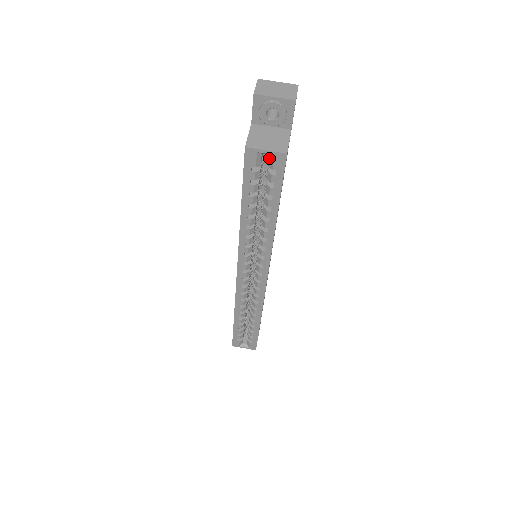
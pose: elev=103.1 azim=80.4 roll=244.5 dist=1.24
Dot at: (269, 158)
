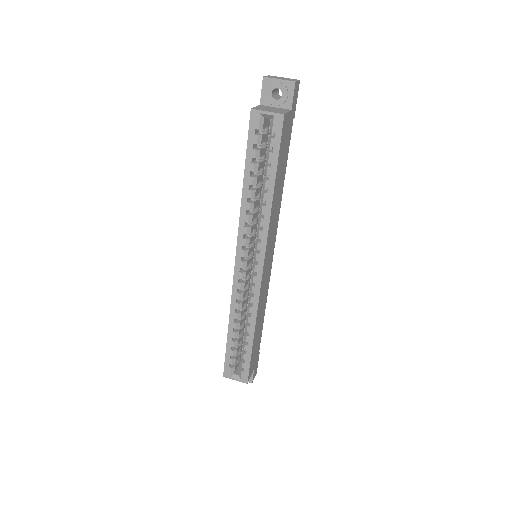
Dot at: occluded
